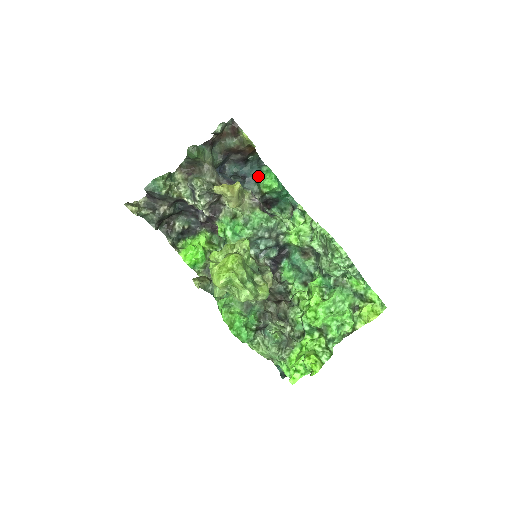
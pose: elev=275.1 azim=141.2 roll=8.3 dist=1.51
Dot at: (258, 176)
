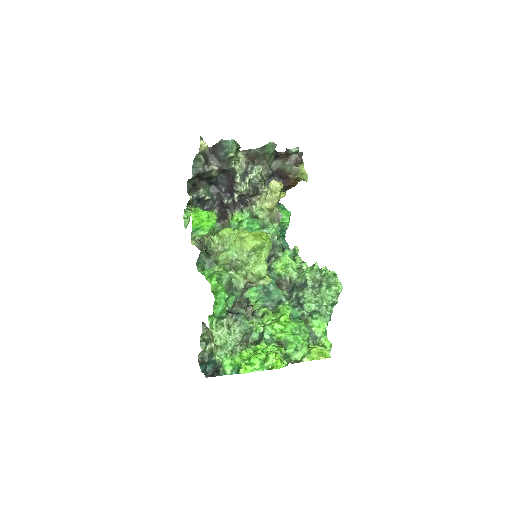
Dot at: occluded
